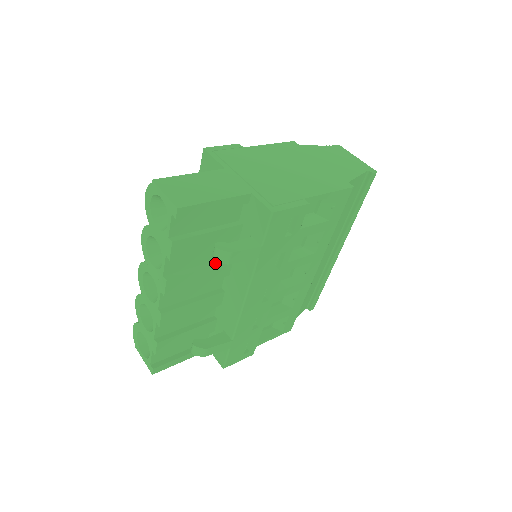
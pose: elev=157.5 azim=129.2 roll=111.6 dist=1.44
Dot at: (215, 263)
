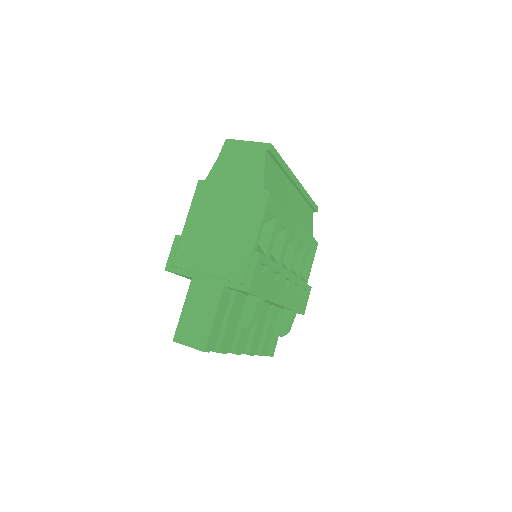
Dot at: occluded
